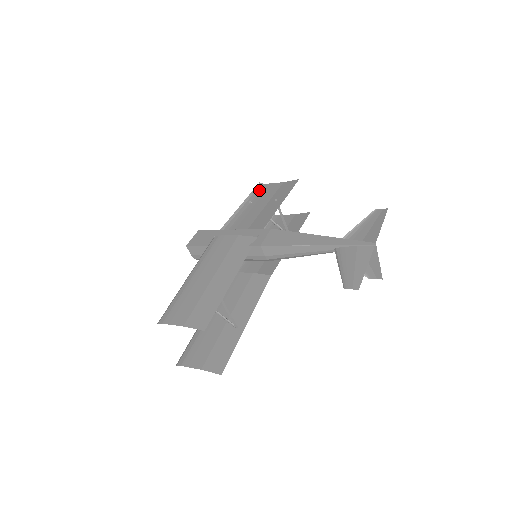
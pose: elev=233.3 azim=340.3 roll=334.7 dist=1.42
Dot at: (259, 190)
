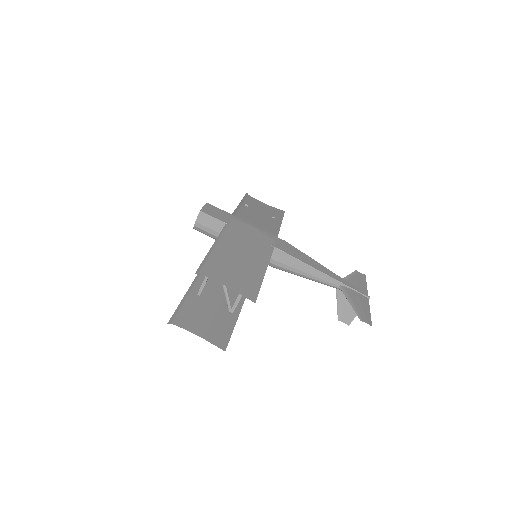
Dot at: (249, 199)
